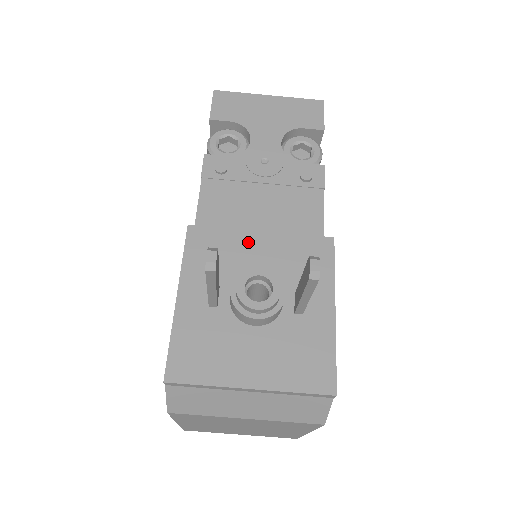
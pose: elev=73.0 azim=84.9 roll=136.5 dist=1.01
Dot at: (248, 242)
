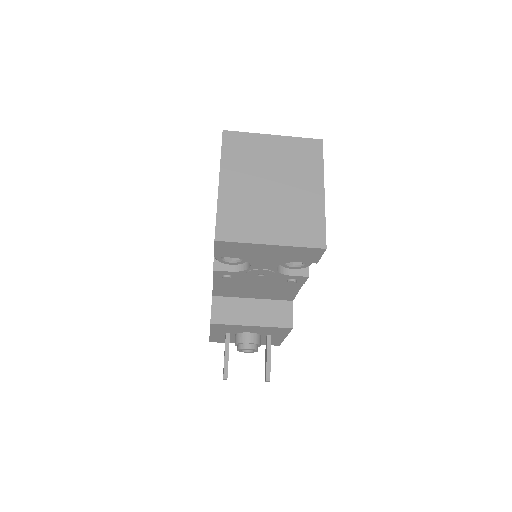
Dot at: (244, 328)
